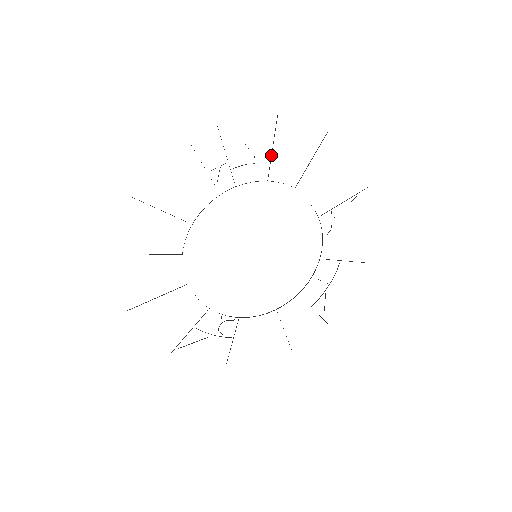
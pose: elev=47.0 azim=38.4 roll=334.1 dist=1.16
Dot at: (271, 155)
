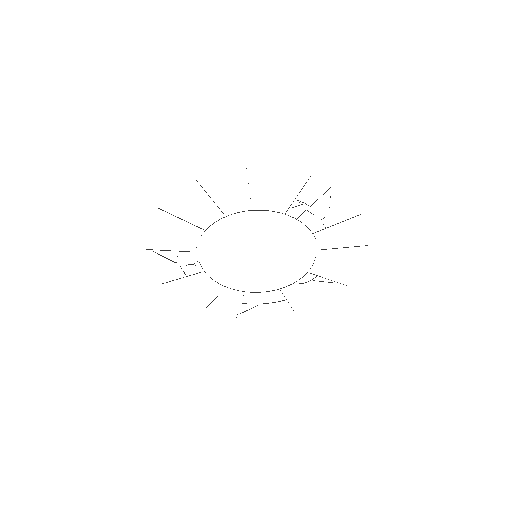
Dot at: occluded
